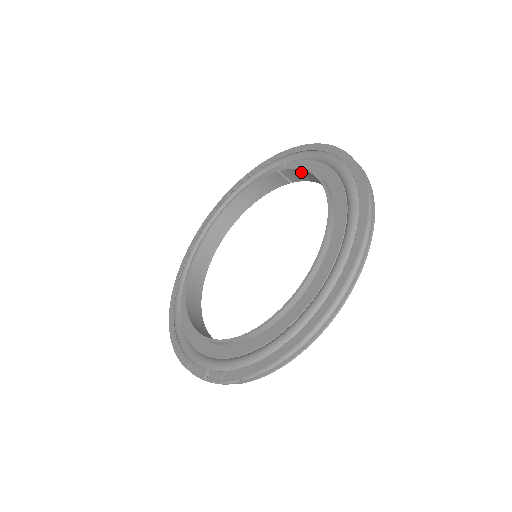
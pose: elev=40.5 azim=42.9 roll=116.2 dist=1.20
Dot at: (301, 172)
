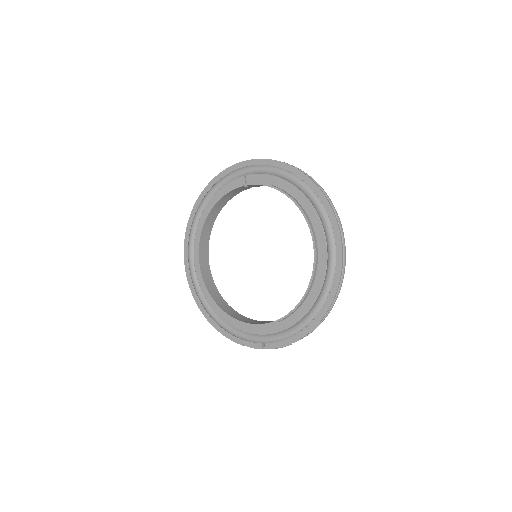
Dot at: occluded
